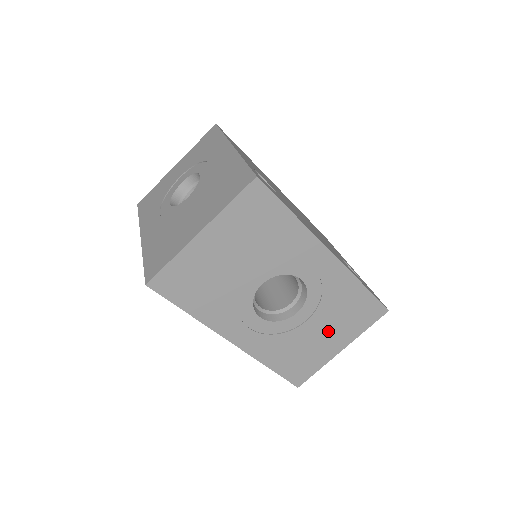
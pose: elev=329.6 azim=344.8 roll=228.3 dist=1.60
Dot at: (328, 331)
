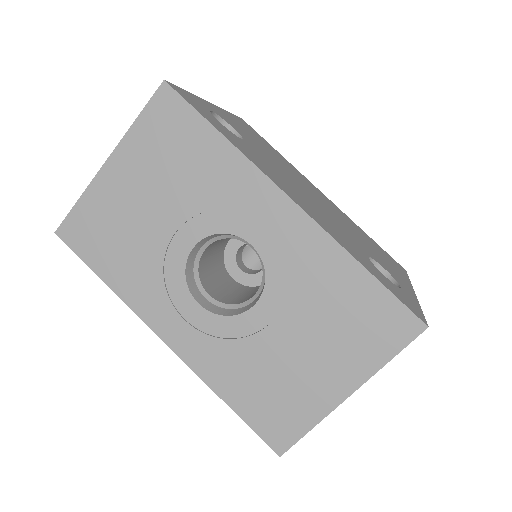
Dot at: (314, 350)
